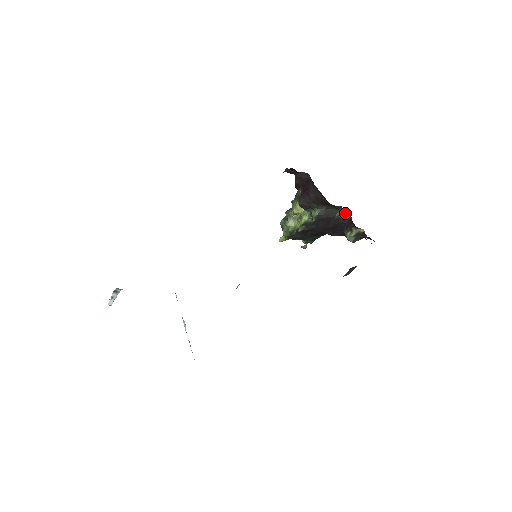
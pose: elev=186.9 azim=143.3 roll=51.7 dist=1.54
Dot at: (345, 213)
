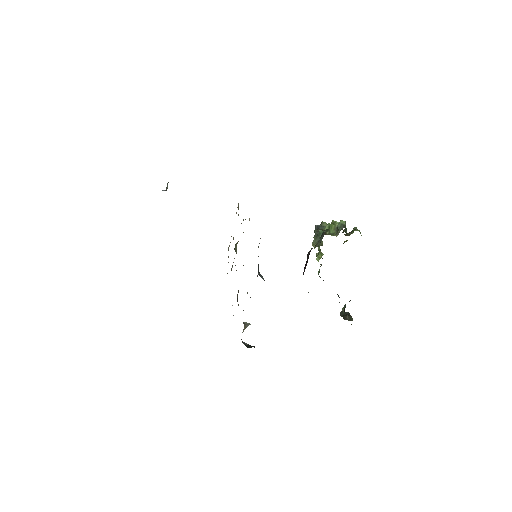
Dot at: occluded
